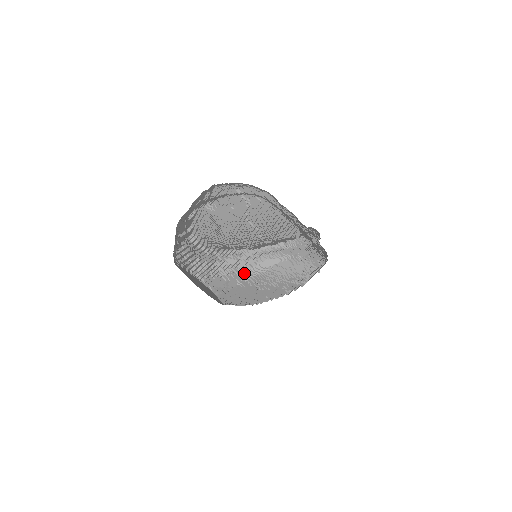
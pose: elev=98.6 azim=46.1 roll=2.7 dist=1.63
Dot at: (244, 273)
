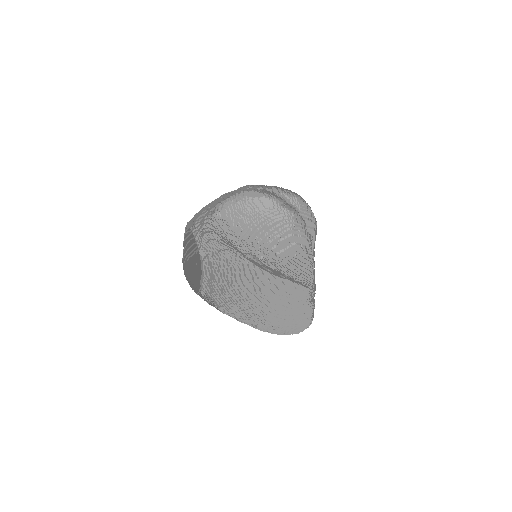
Dot at: occluded
